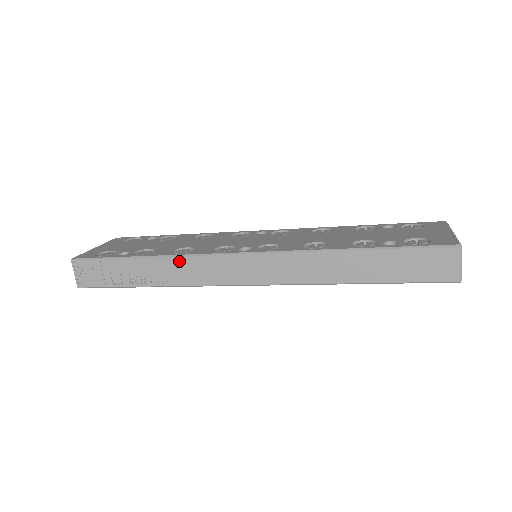
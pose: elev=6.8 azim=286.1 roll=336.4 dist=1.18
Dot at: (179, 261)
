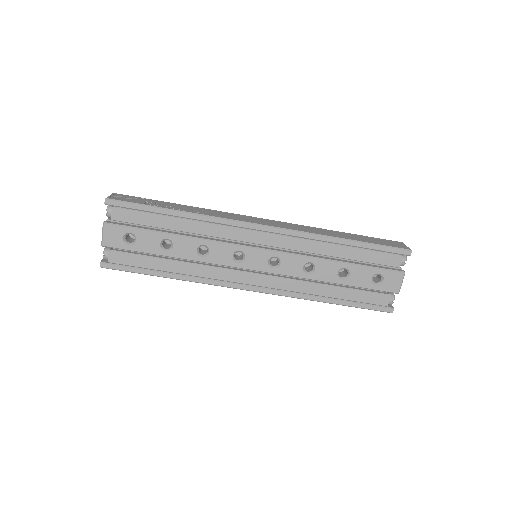
Dot at: (212, 211)
